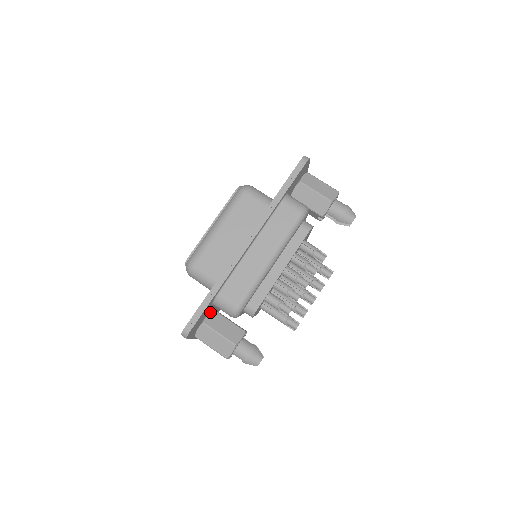
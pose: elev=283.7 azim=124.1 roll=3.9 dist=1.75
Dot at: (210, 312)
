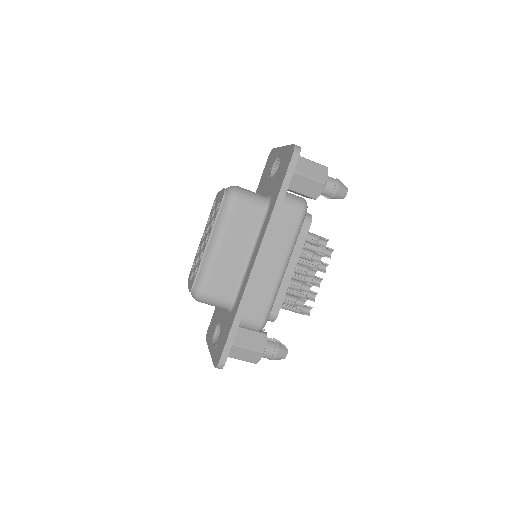
Dot at: occluded
